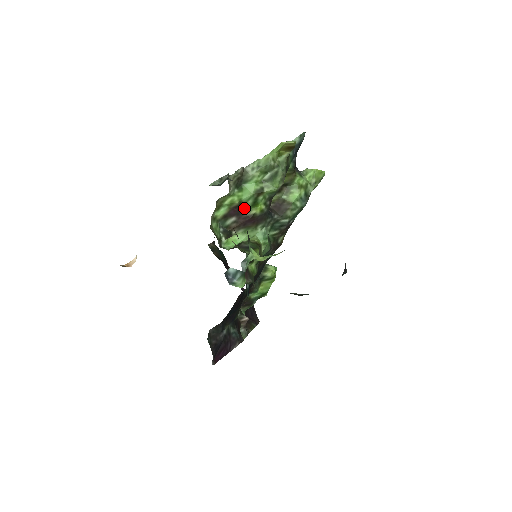
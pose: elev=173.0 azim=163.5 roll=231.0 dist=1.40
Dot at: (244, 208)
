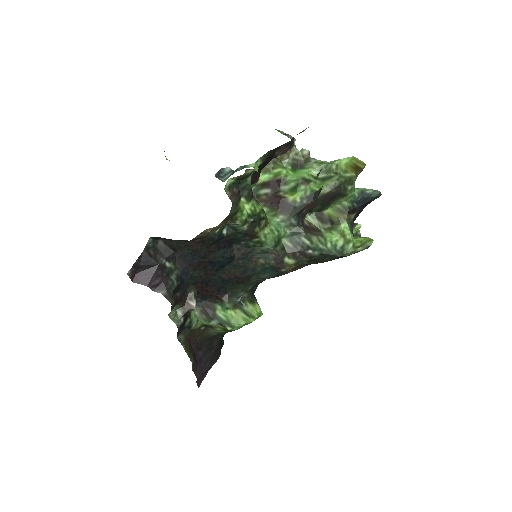
Dot at: (283, 188)
